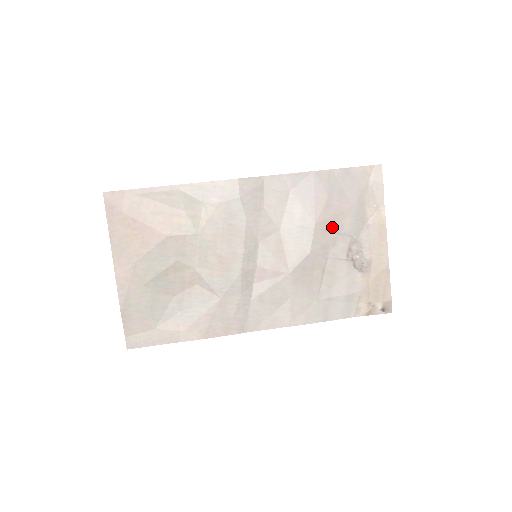
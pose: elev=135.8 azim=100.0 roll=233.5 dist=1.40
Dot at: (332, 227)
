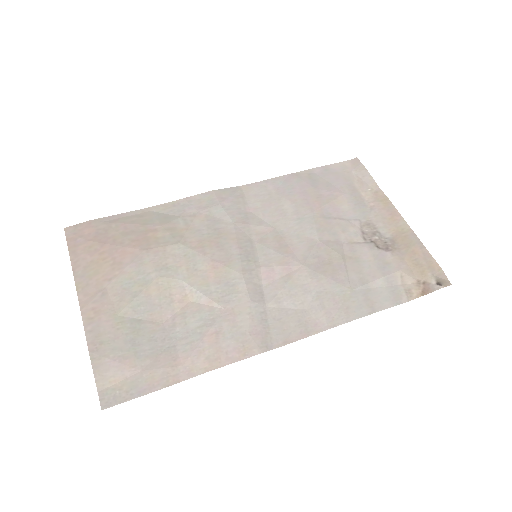
Dot at: (332, 214)
